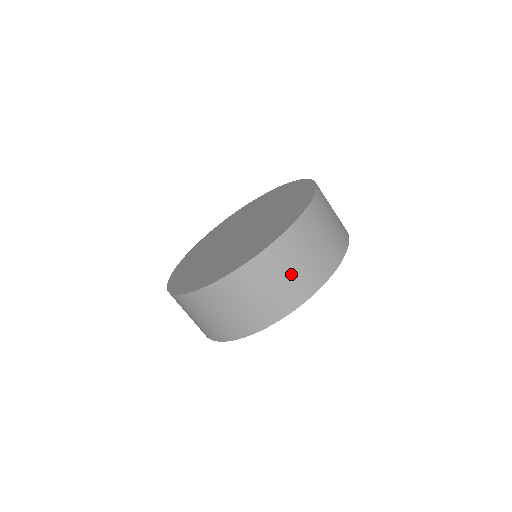
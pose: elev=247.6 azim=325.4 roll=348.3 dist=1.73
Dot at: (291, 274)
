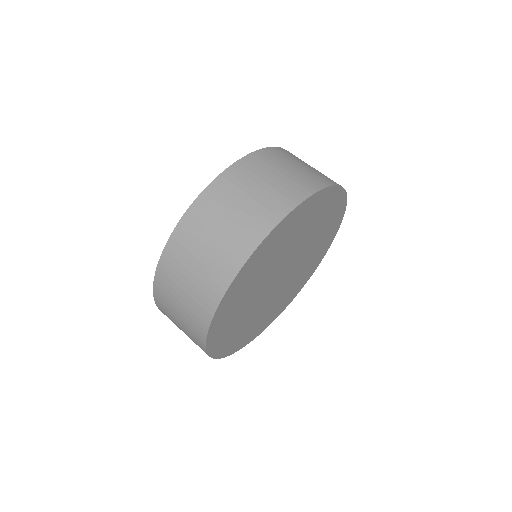
Dot at: (261, 189)
